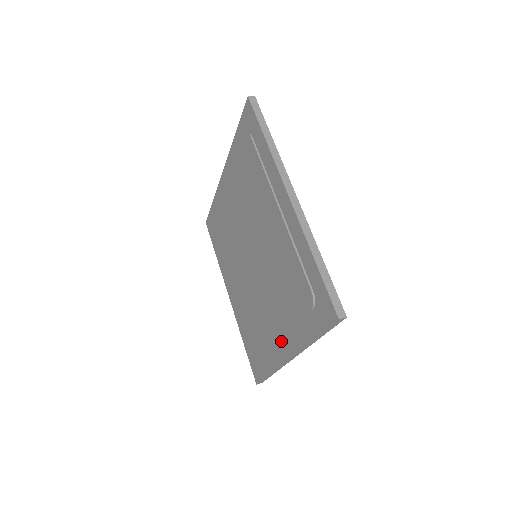
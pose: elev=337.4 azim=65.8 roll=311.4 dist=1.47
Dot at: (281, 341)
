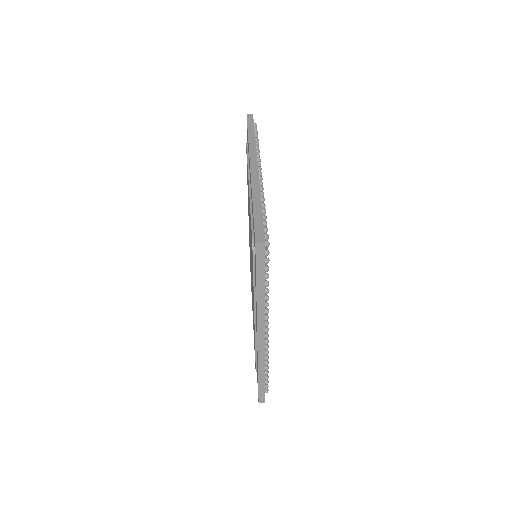
Dot at: occluded
